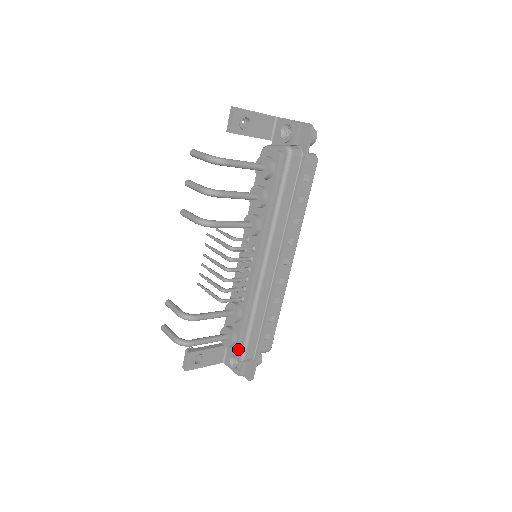
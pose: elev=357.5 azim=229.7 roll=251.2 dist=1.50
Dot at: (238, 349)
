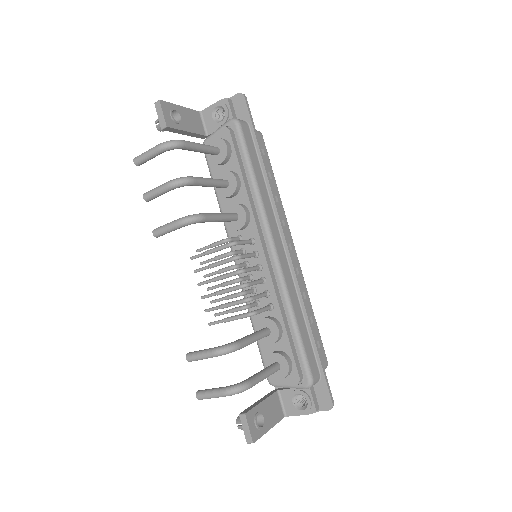
Dot at: (299, 372)
